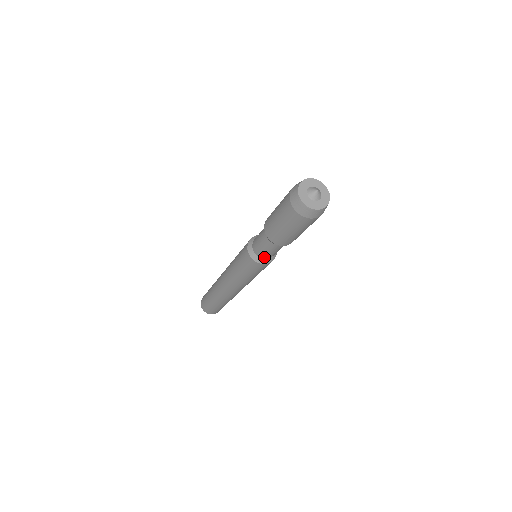
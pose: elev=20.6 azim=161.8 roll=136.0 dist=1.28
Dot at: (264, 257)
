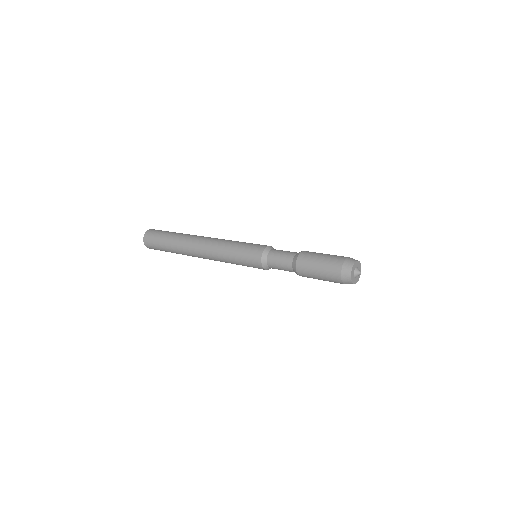
Dot at: (273, 268)
